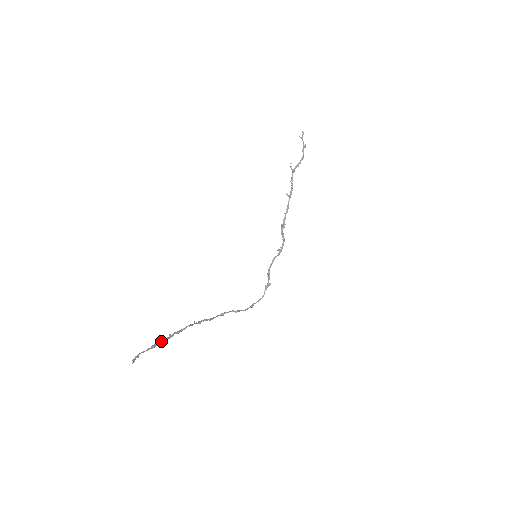
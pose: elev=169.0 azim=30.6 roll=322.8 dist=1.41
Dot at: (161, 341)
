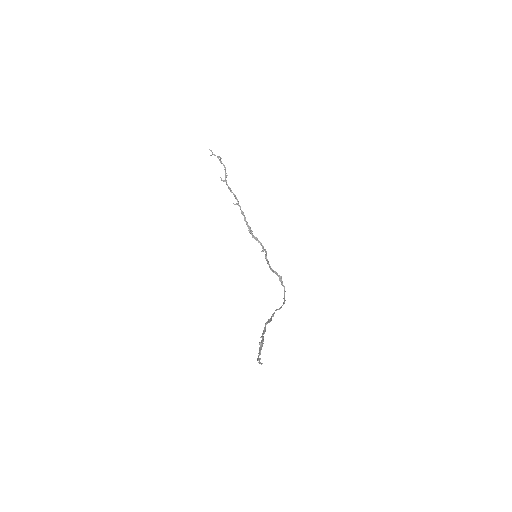
Dot at: (261, 344)
